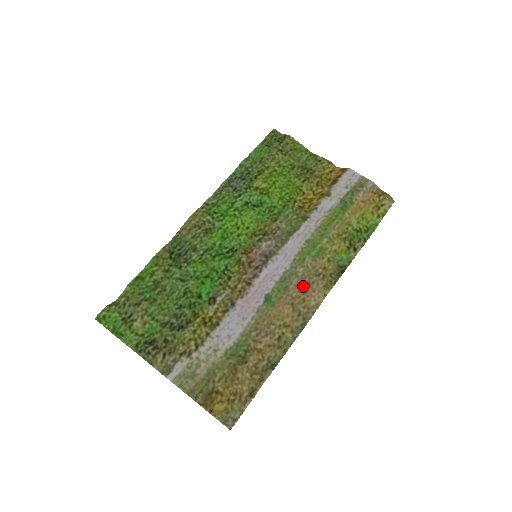
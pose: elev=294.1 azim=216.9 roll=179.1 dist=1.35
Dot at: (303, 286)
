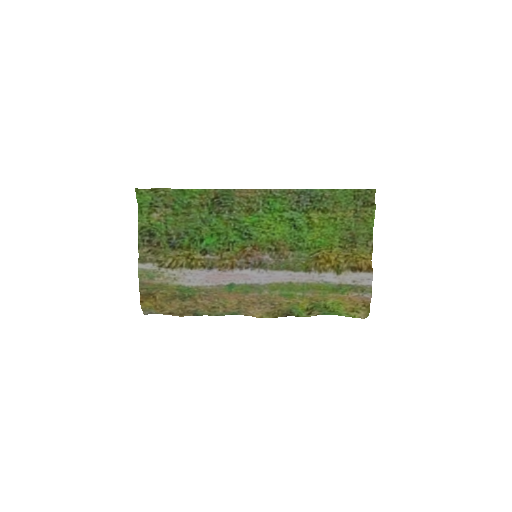
Dot at: (257, 301)
